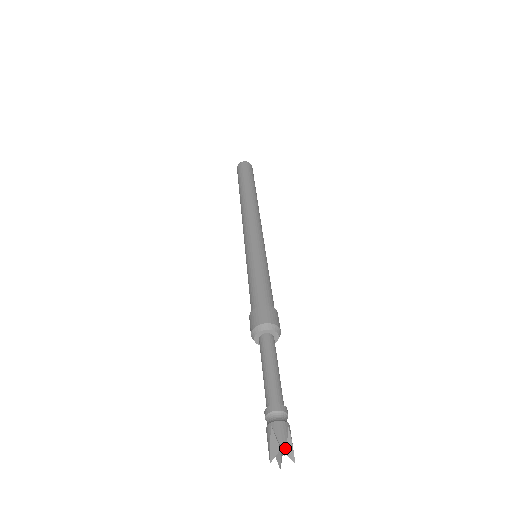
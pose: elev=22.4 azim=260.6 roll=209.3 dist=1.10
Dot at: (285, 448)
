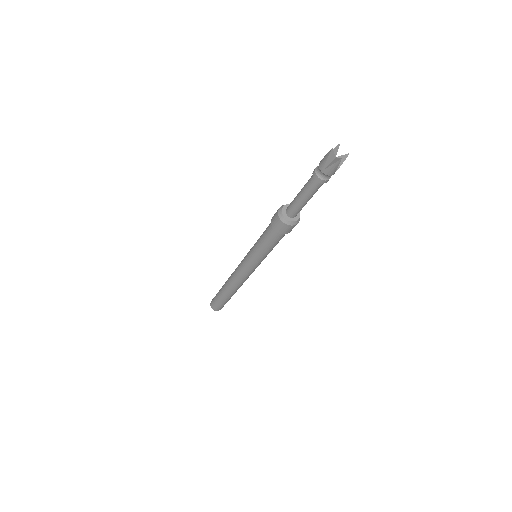
Dot at: (338, 147)
